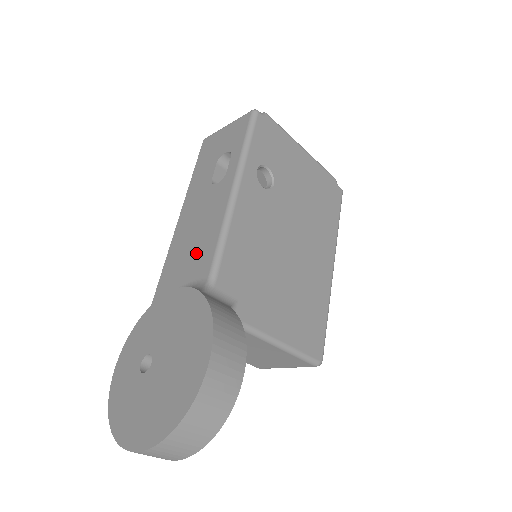
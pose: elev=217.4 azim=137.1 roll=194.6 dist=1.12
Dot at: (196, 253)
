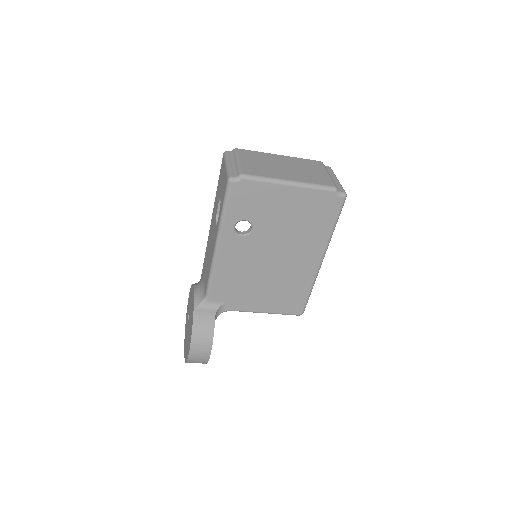
Dot at: (207, 267)
